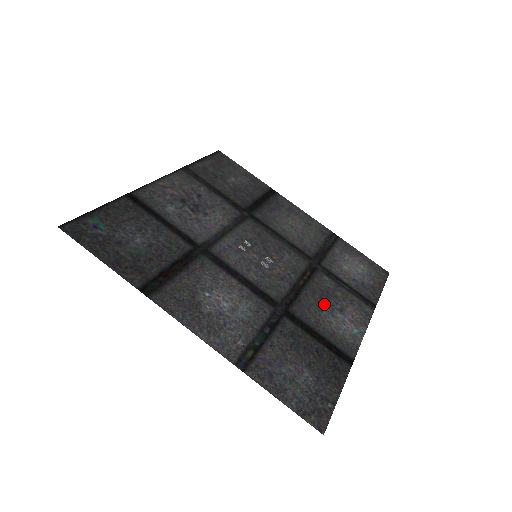
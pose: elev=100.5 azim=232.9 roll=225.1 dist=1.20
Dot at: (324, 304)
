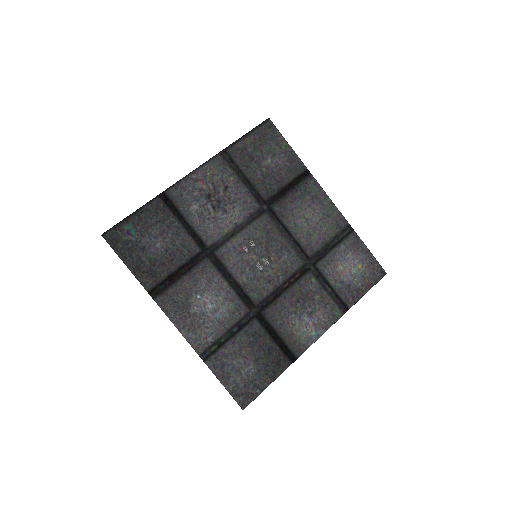
Dot at: (297, 307)
